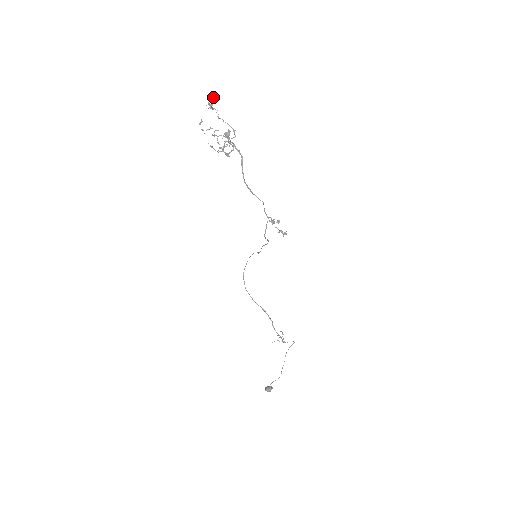
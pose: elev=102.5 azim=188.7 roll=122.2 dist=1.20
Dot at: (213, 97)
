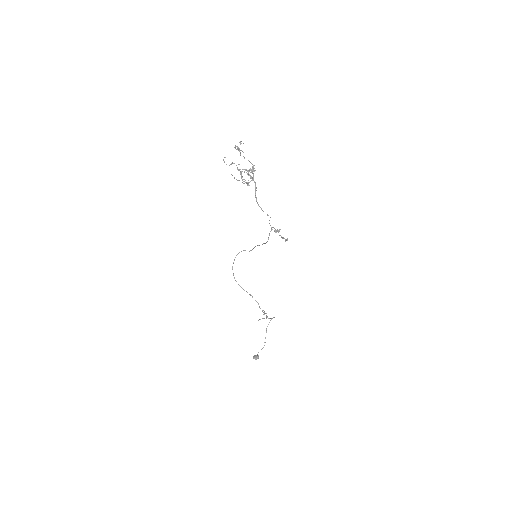
Dot at: (240, 142)
